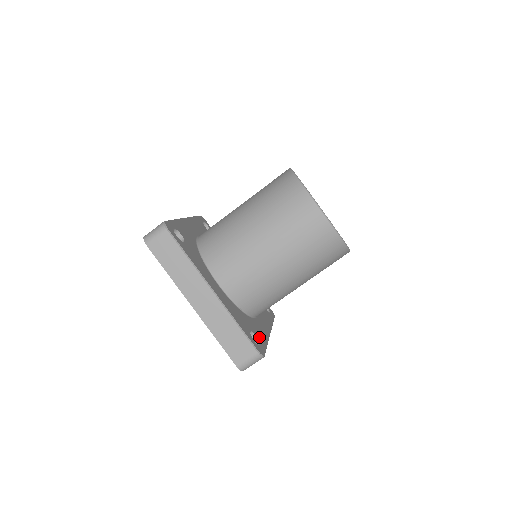
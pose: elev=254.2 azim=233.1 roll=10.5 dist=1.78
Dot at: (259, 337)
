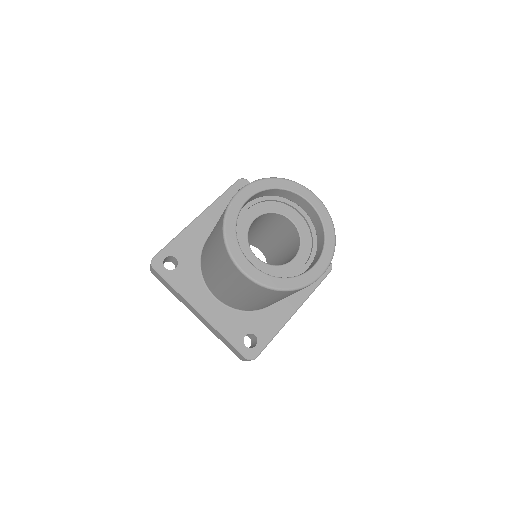
Dot at: (261, 334)
